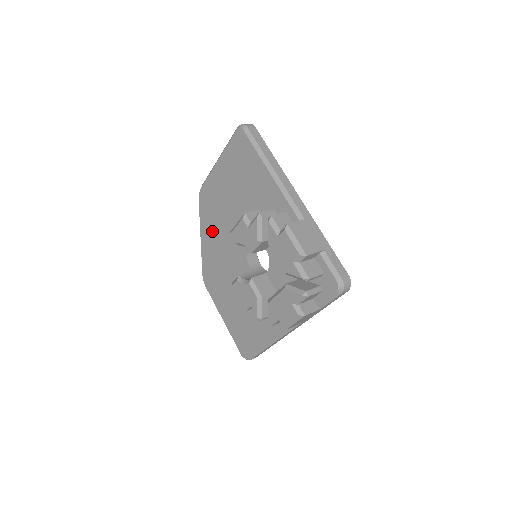
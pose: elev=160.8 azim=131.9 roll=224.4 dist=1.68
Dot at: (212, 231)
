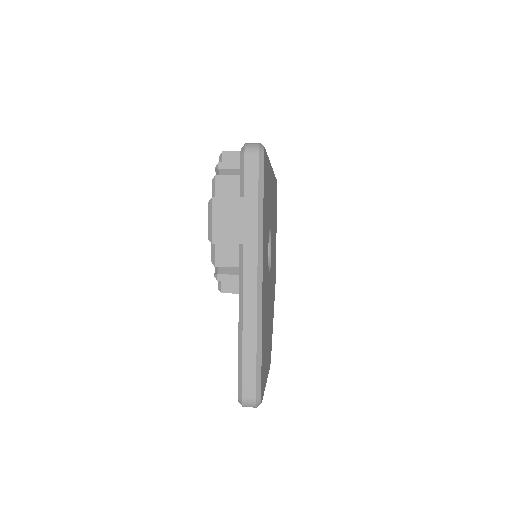
Dot at: occluded
